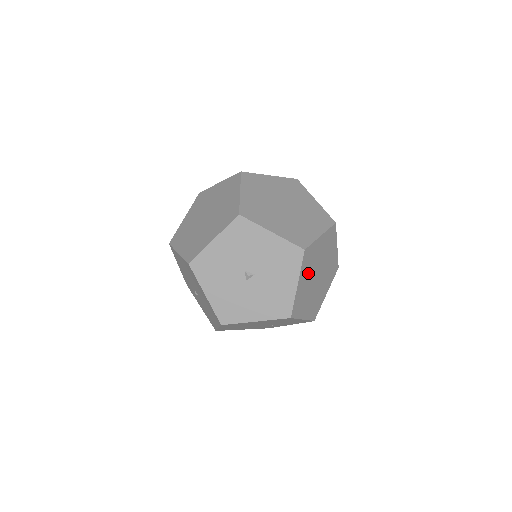
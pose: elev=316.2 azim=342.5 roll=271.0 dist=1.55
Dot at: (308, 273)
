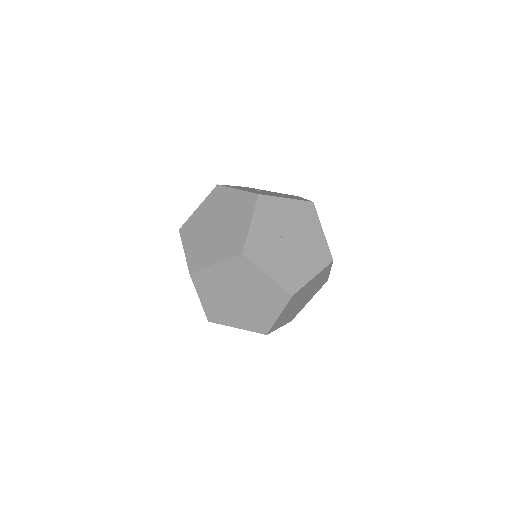
Dot at: (214, 292)
